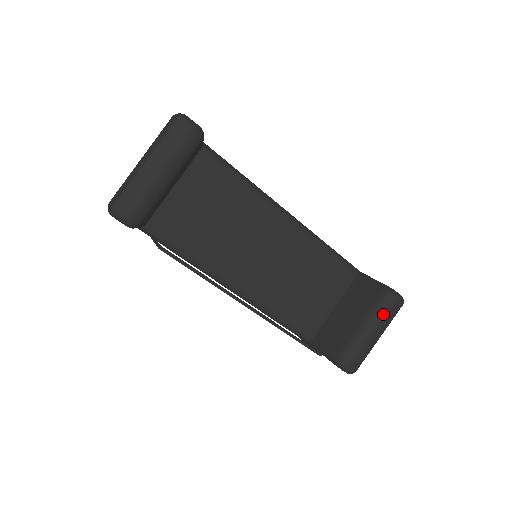
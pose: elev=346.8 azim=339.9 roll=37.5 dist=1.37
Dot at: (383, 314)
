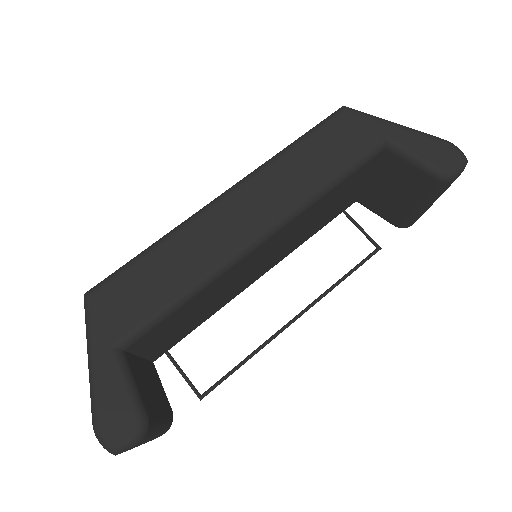
Dot at: (441, 194)
